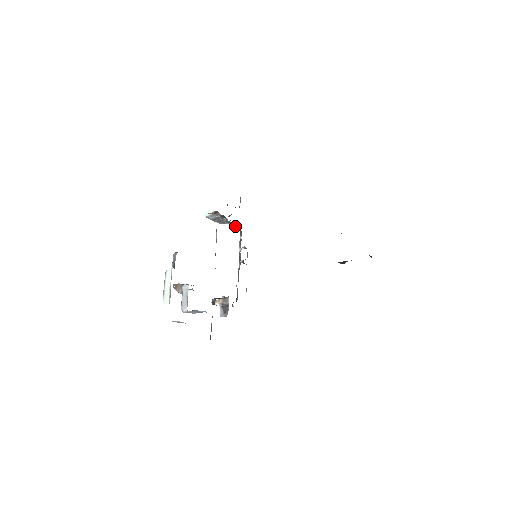
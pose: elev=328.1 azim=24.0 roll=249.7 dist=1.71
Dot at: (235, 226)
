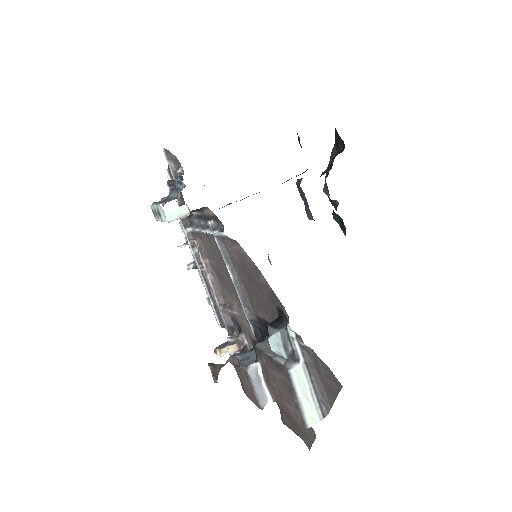
Dot at: (190, 217)
